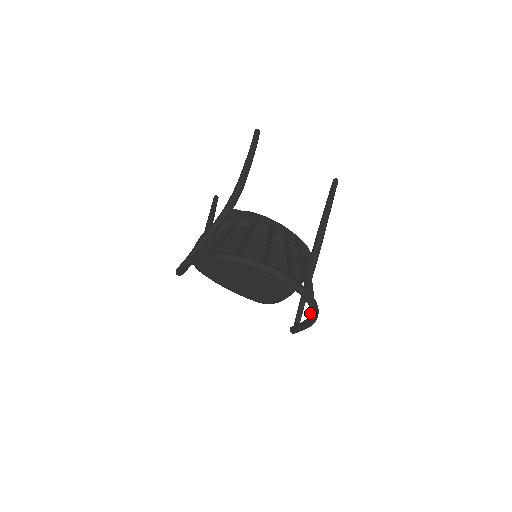
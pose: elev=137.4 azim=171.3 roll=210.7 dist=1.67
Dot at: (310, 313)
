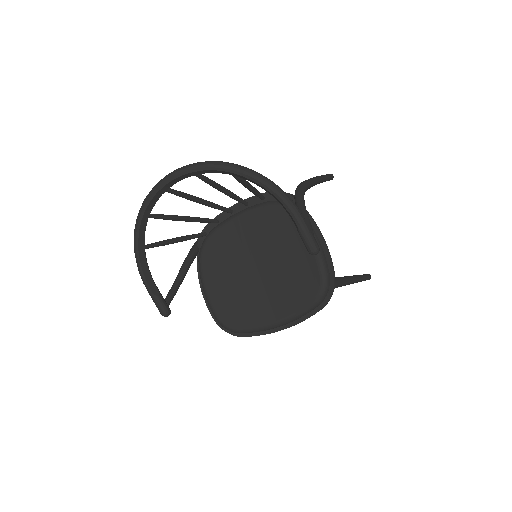
Dot at: occluded
